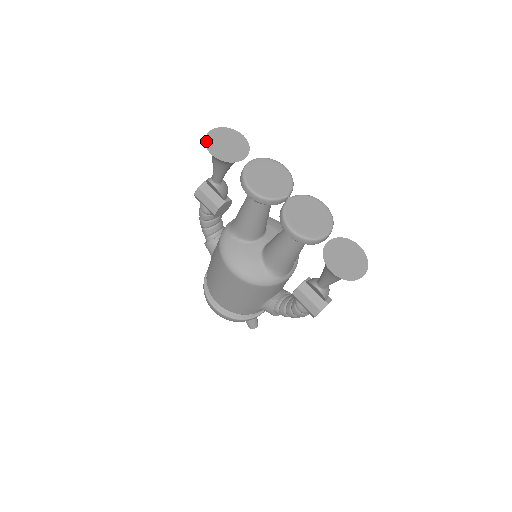
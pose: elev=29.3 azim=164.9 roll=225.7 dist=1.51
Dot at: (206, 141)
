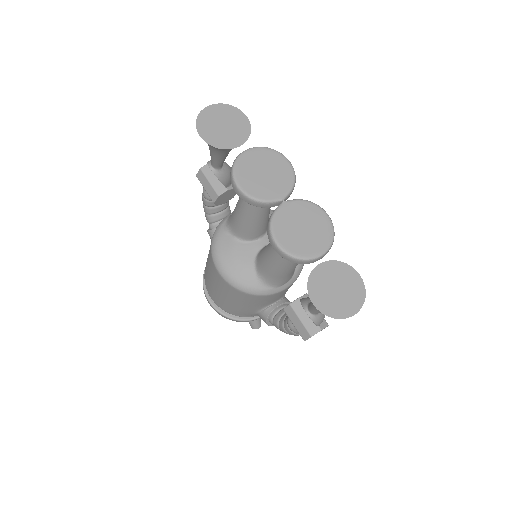
Dot at: (198, 119)
